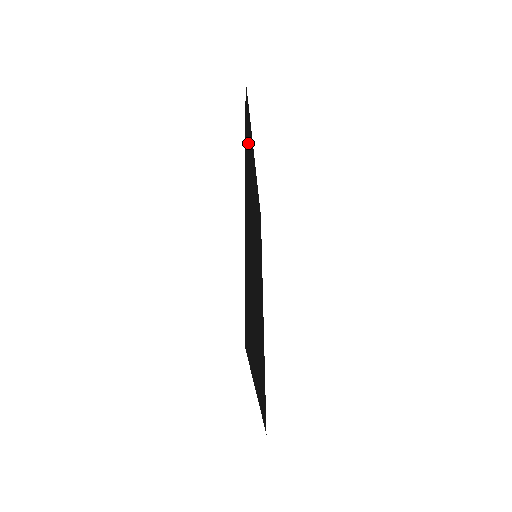
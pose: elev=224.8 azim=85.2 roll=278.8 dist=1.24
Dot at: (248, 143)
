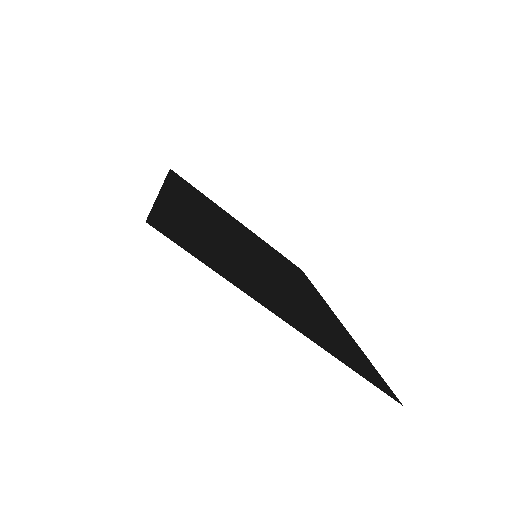
Dot at: (189, 192)
